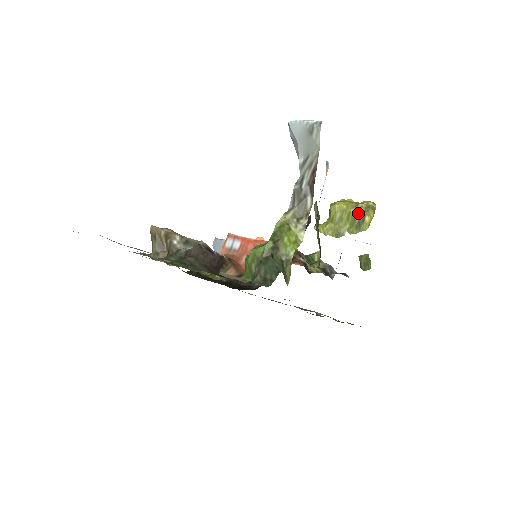
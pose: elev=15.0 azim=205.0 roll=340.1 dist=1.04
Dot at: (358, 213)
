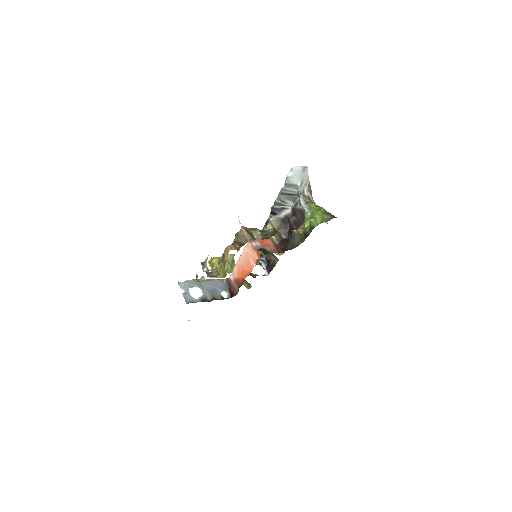
Dot at: (229, 260)
